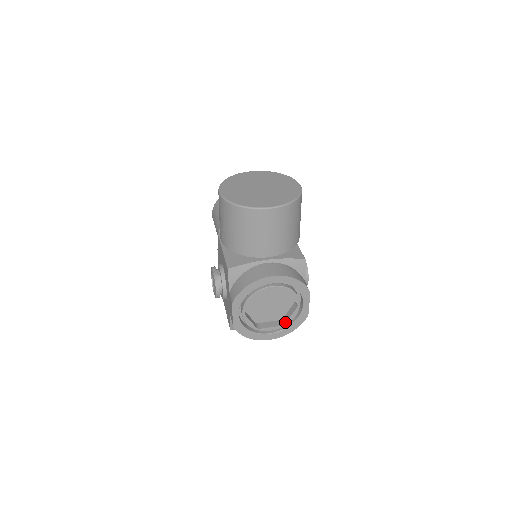
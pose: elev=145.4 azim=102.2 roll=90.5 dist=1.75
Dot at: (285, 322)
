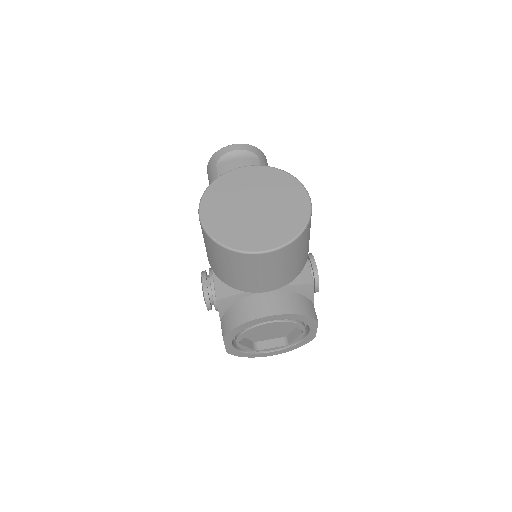
Dot at: (288, 343)
